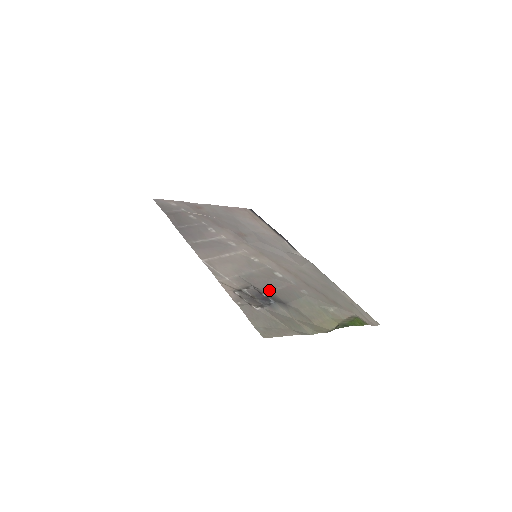
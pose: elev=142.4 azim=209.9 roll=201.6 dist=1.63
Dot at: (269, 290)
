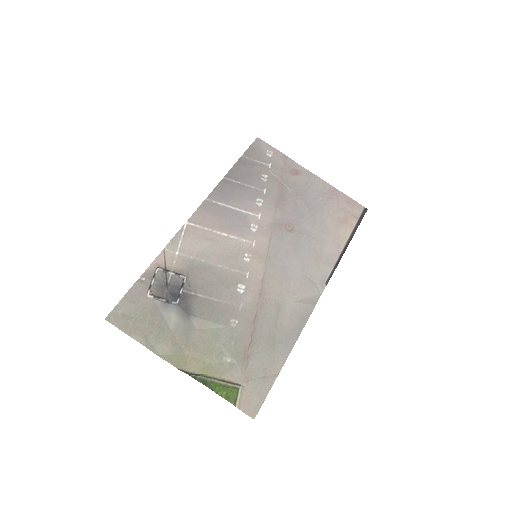
Dot at: (198, 292)
